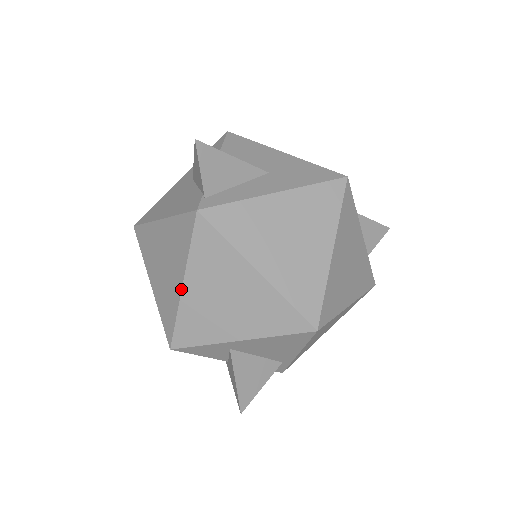
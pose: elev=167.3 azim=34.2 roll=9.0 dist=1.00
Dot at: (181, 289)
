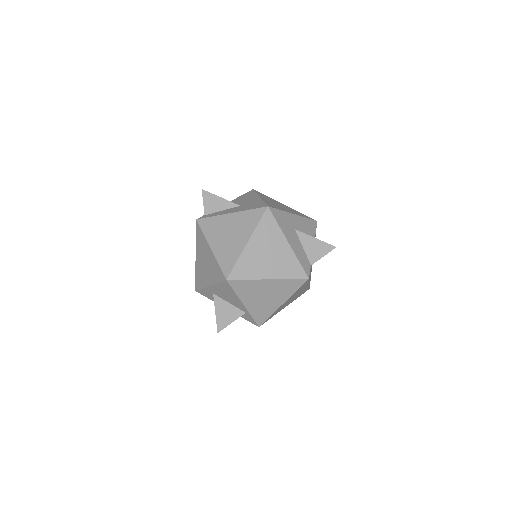
Dot at: (196, 258)
